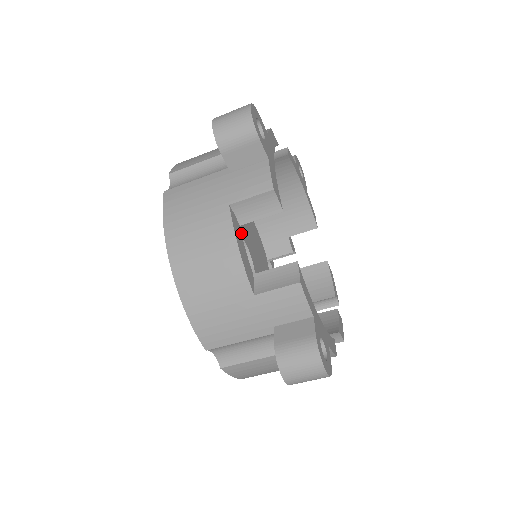
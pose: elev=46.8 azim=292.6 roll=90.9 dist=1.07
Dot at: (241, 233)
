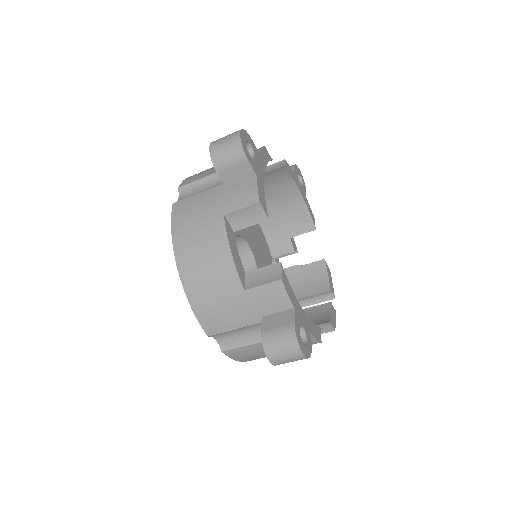
Dot at: (244, 236)
